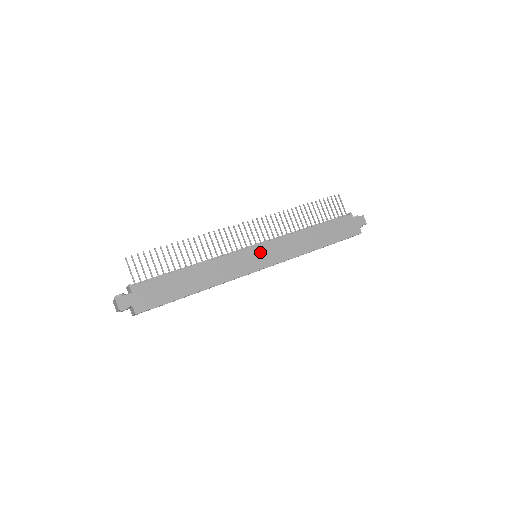
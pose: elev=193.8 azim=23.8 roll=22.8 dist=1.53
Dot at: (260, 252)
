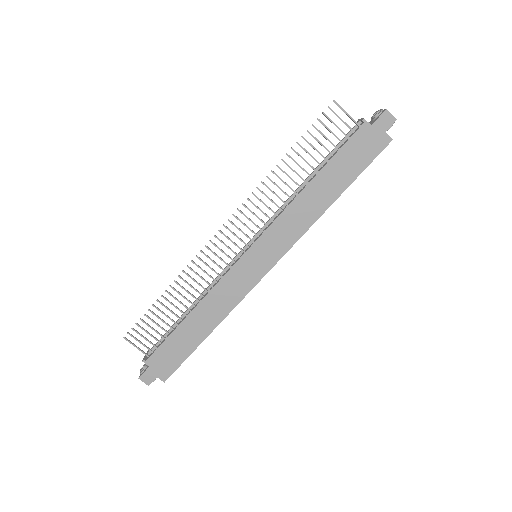
Dot at: (256, 255)
